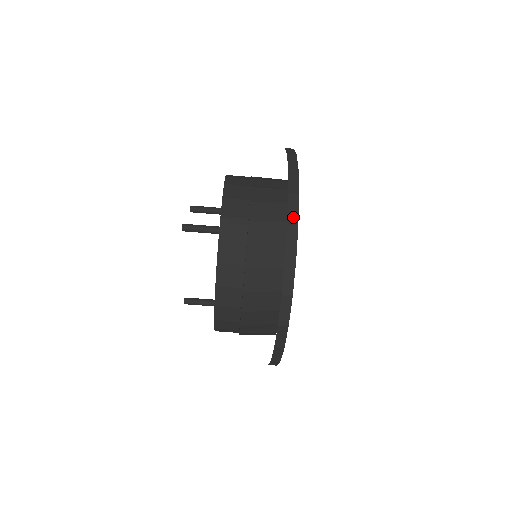
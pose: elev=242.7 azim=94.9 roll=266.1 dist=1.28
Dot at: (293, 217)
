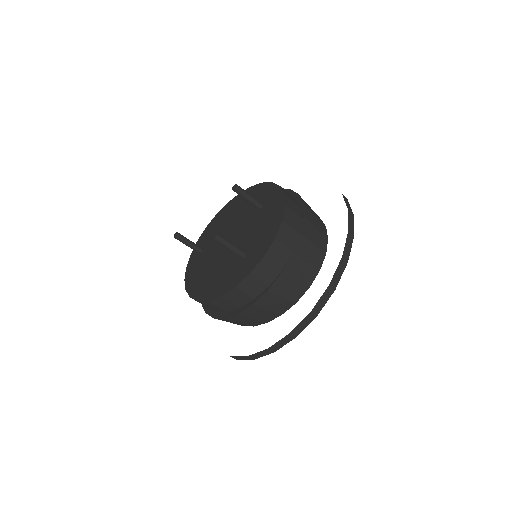
Dot at: (298, 330)
